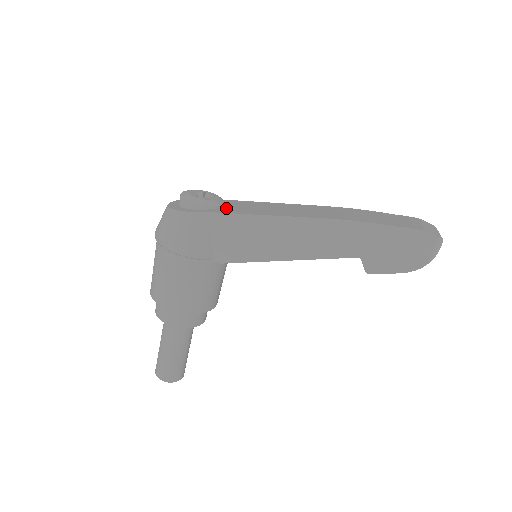
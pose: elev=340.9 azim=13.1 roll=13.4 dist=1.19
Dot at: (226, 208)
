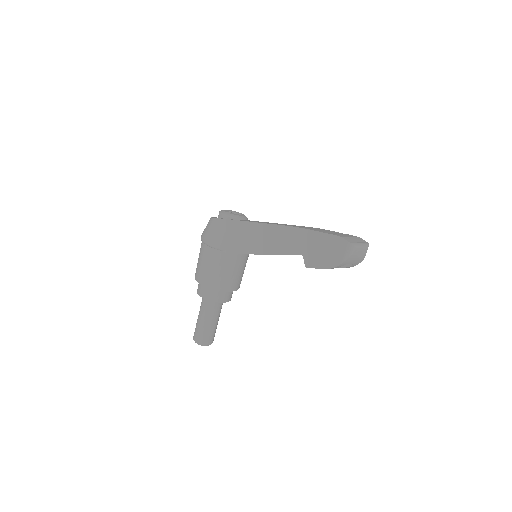
Dot at: occluded
